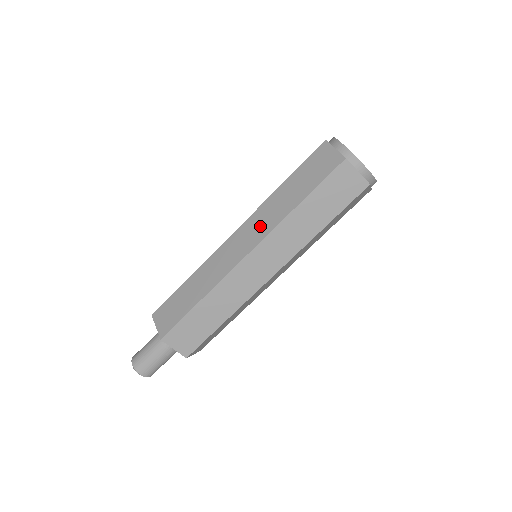
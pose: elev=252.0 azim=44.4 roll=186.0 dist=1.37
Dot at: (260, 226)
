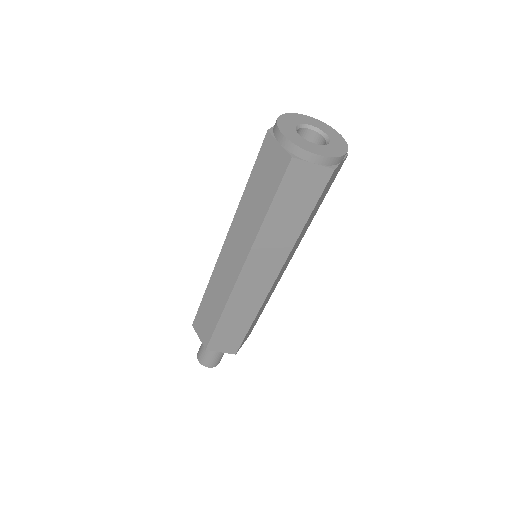
Dot at: (270, 258)
